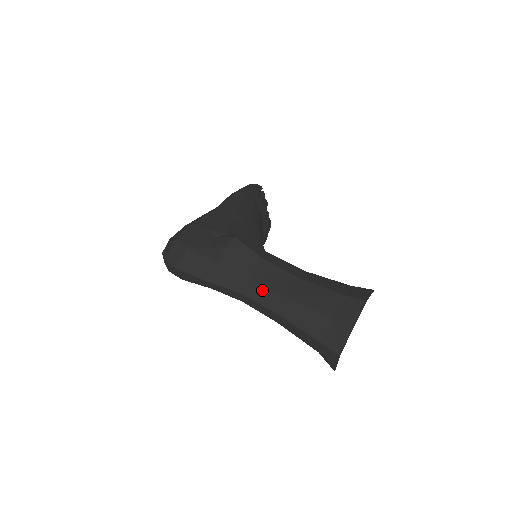
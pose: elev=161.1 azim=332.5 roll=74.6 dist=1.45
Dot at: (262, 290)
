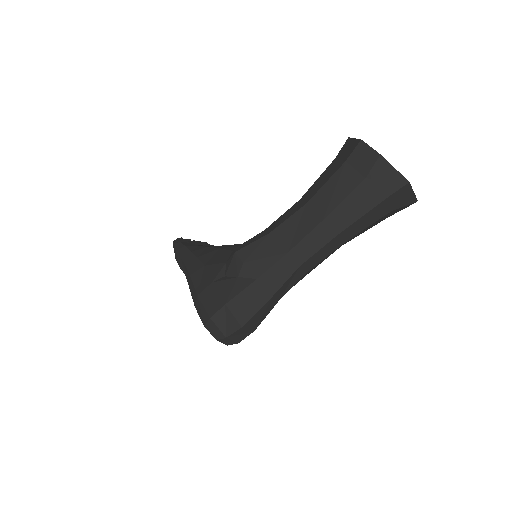
Dot at: (306, 242)
